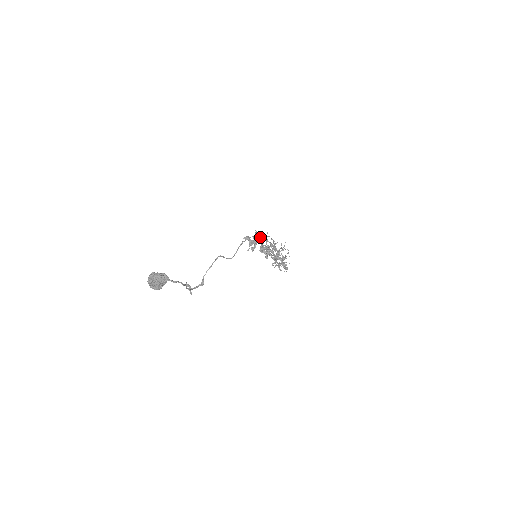
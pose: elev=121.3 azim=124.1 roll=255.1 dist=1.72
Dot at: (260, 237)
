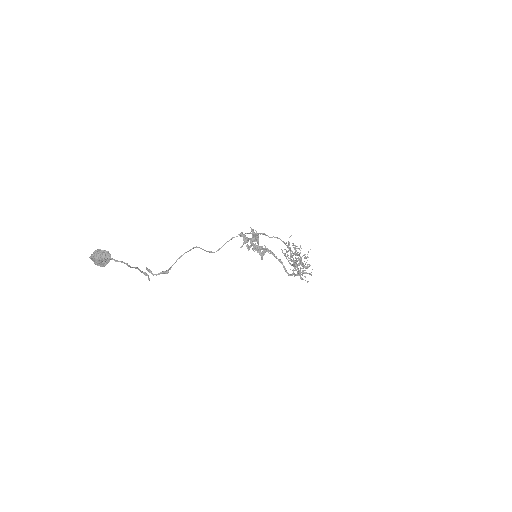
Dot at: occluded
